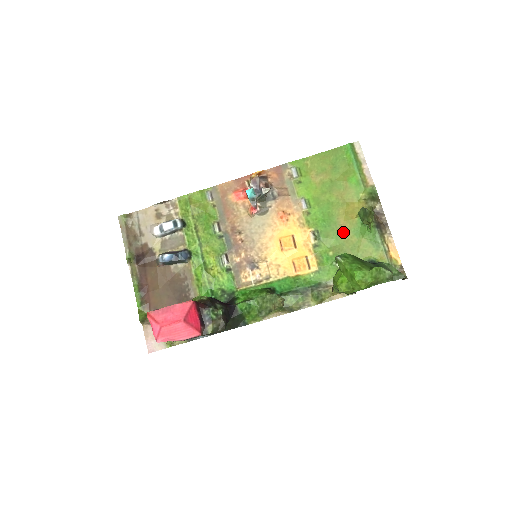
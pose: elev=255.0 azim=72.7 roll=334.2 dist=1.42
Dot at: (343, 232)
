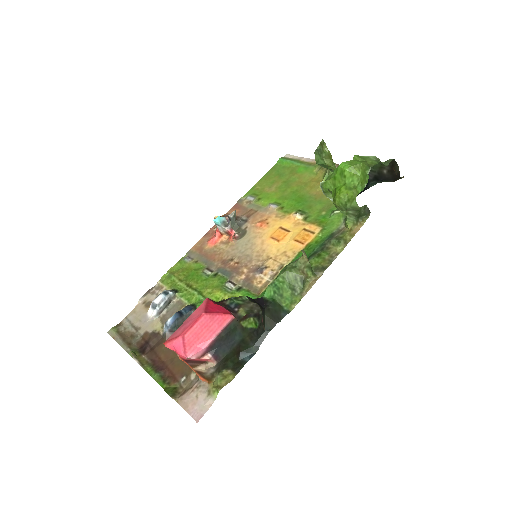
Dot at: (321, 196)
